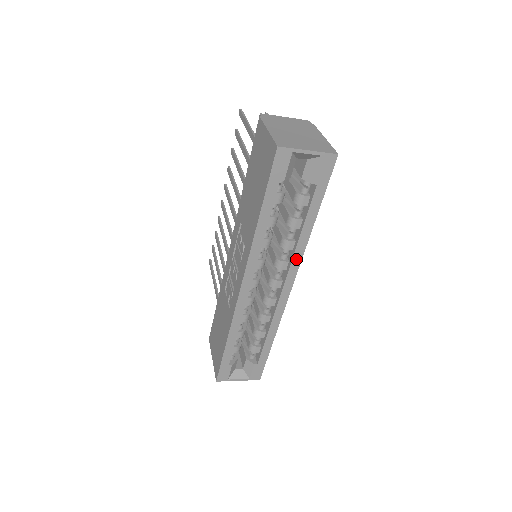
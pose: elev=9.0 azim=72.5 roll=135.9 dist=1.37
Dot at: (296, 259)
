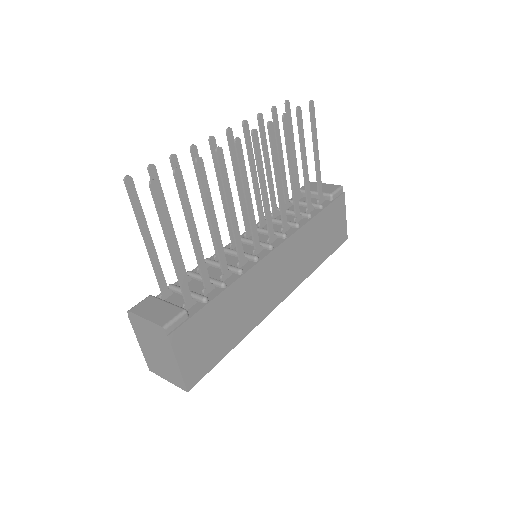
Dot at: occluded
